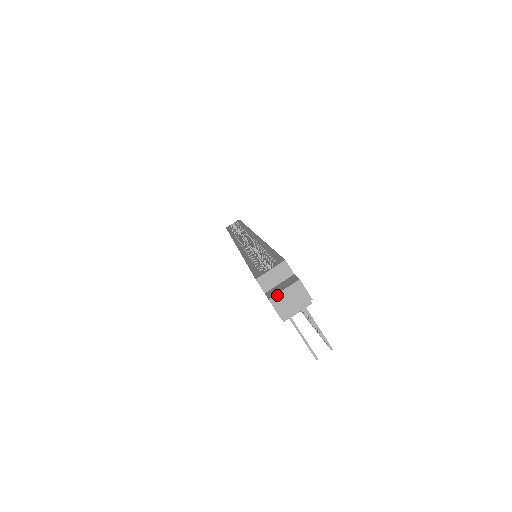
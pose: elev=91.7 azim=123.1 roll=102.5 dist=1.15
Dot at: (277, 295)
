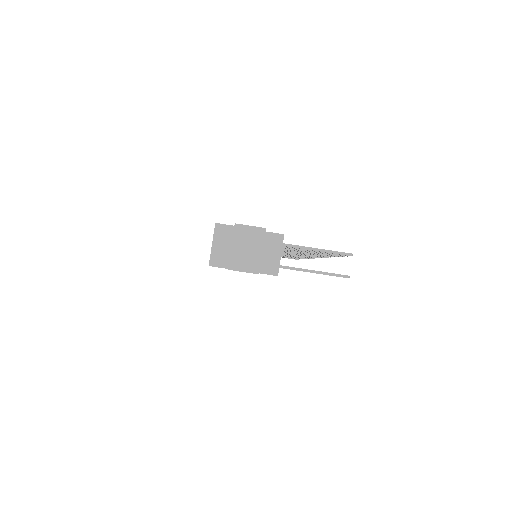
Dot at: (231, 258)
